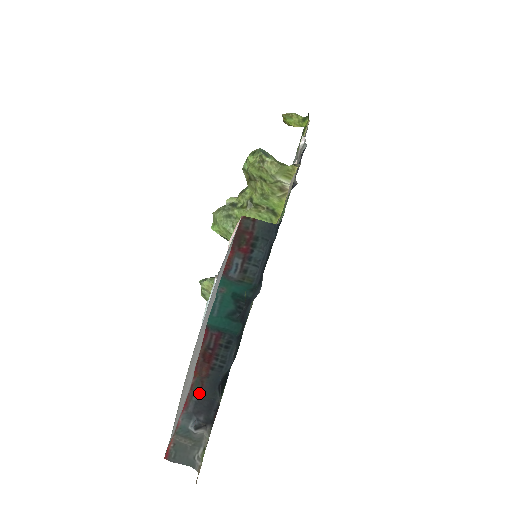
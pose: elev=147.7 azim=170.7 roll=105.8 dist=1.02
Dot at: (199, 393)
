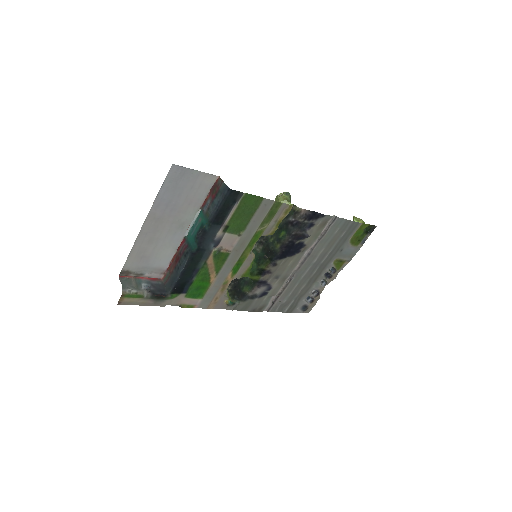
Dot at: (165, 283)
